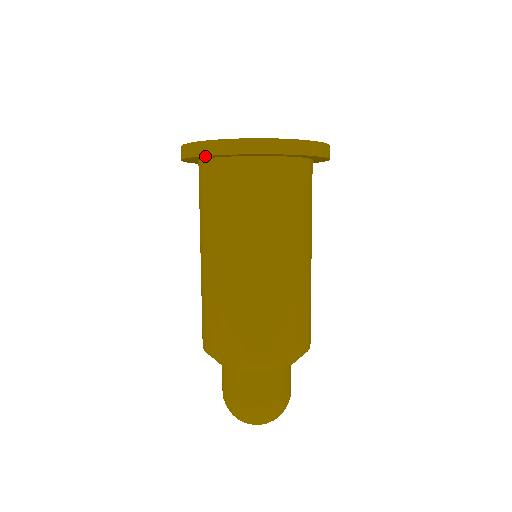
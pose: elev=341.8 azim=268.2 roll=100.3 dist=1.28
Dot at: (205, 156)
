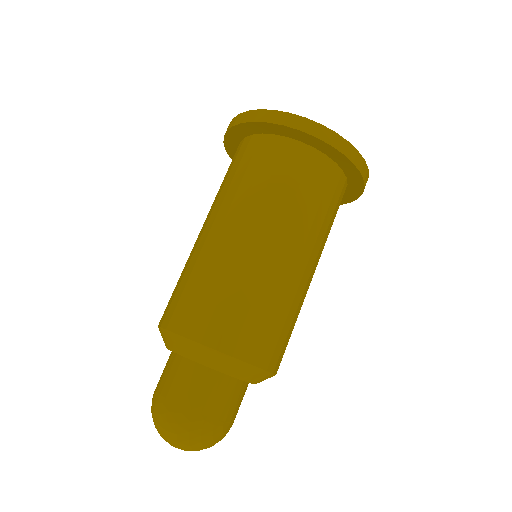
Dot at: (232, 131)
